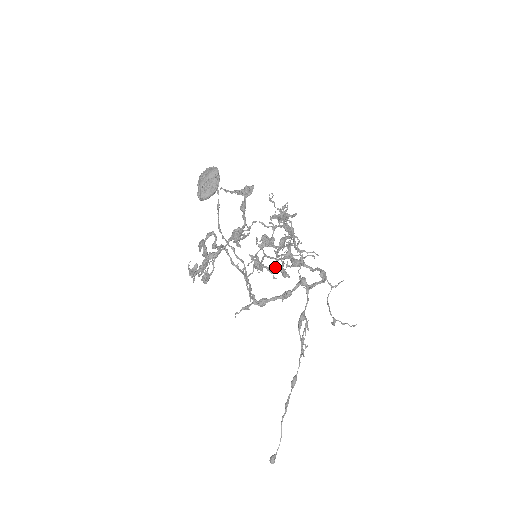
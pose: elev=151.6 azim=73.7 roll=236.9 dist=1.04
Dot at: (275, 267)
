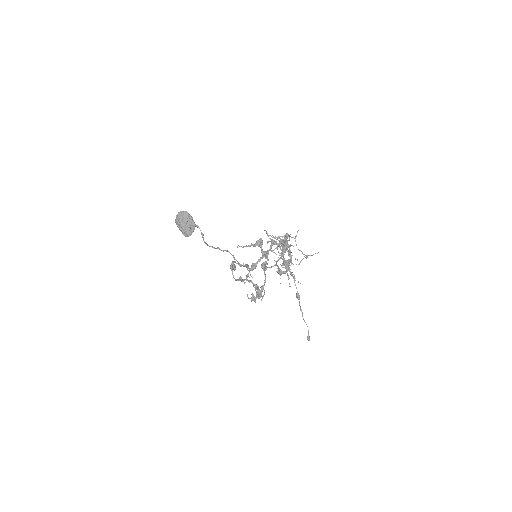
Dot at: occluded
